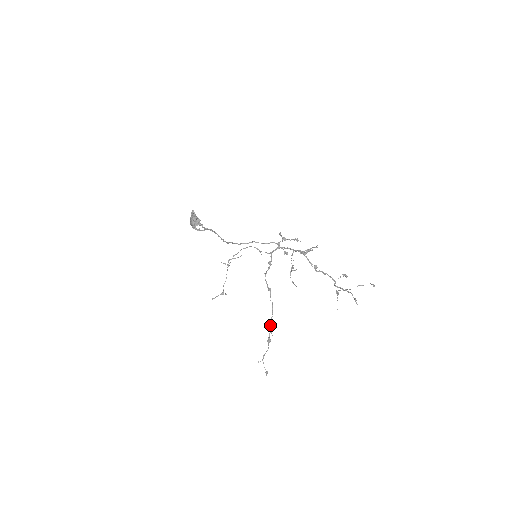
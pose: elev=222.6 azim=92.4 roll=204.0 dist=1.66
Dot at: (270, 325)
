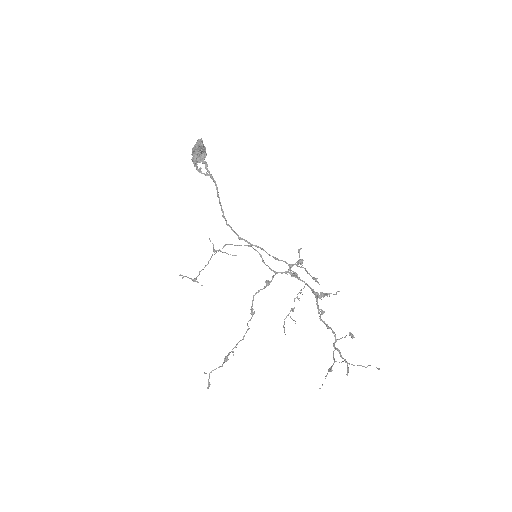
Dot at: (235, 346)
